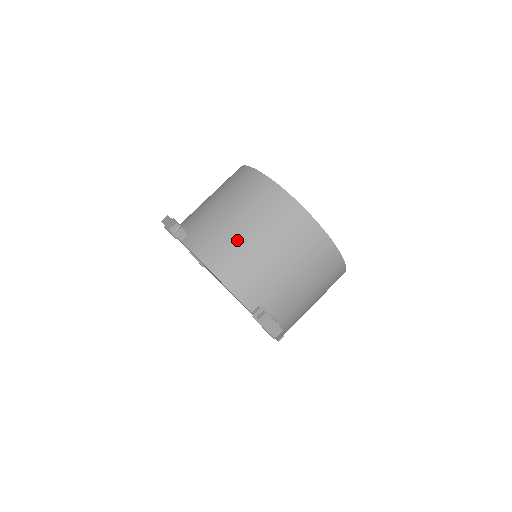
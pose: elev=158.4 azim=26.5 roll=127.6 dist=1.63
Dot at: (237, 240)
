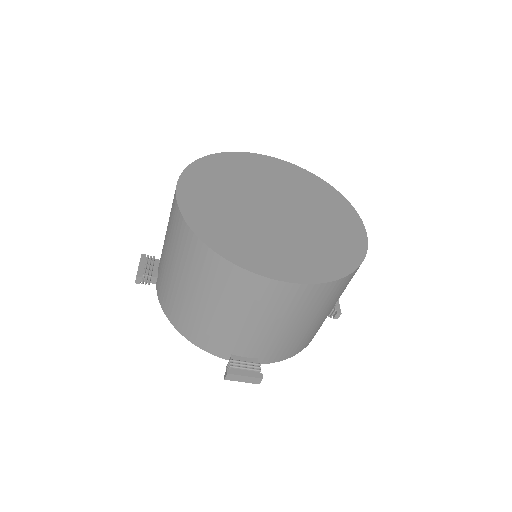
Dot at: (179, 296)
